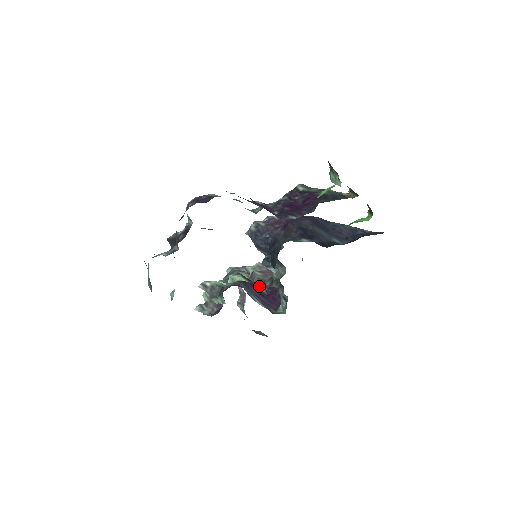
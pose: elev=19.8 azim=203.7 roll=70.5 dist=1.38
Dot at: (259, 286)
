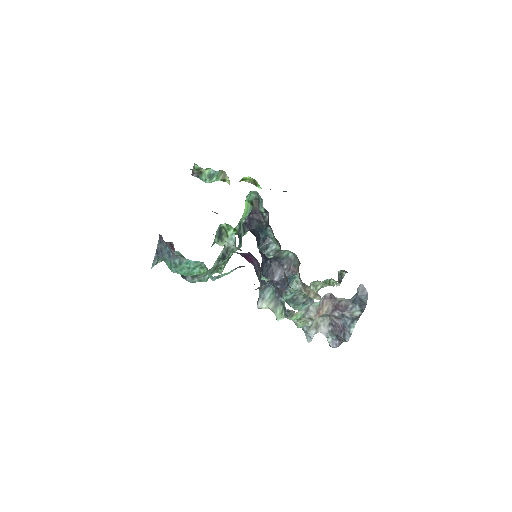
Dot at: occluded
